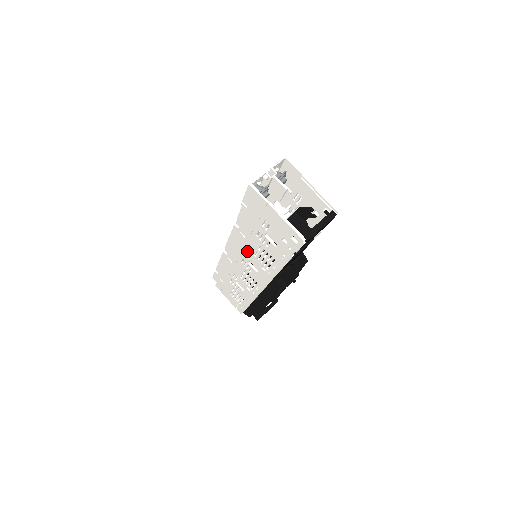
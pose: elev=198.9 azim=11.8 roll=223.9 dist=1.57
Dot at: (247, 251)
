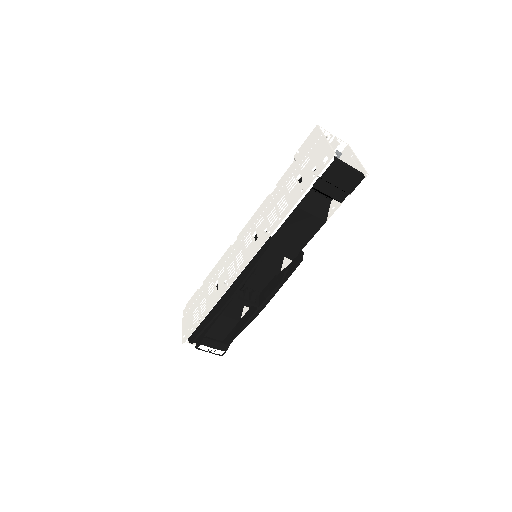
Dot at: (262, 219)
